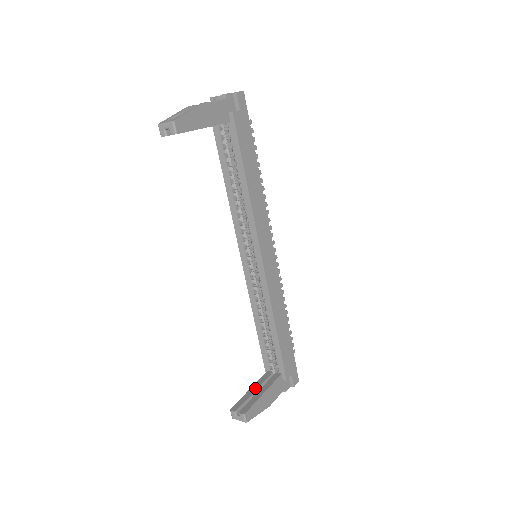
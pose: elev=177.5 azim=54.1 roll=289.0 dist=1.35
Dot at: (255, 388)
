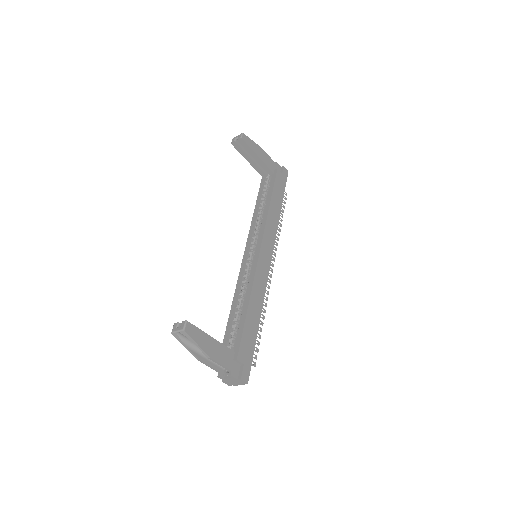
Dot at: occluded
